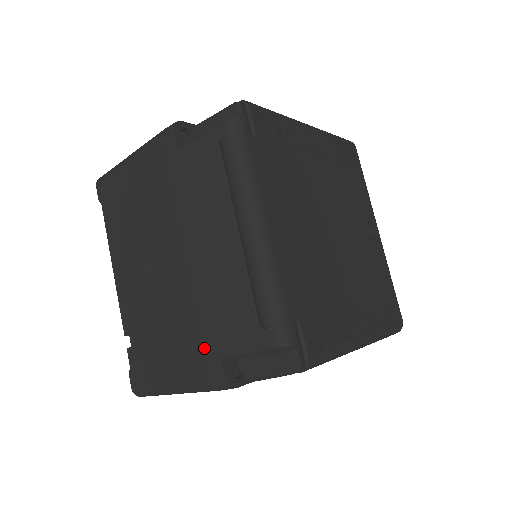
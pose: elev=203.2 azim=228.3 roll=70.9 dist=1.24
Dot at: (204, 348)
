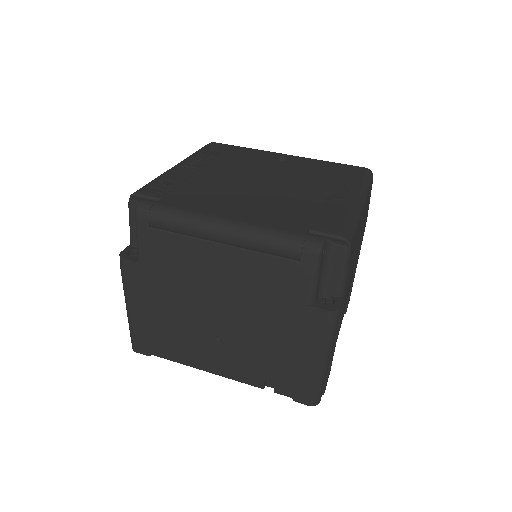
Dot at: (298, 318)
